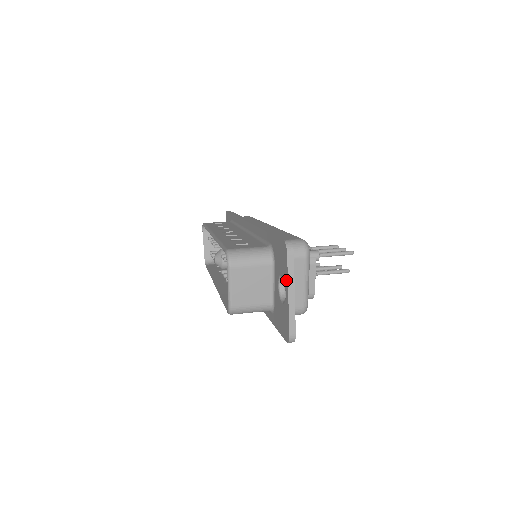
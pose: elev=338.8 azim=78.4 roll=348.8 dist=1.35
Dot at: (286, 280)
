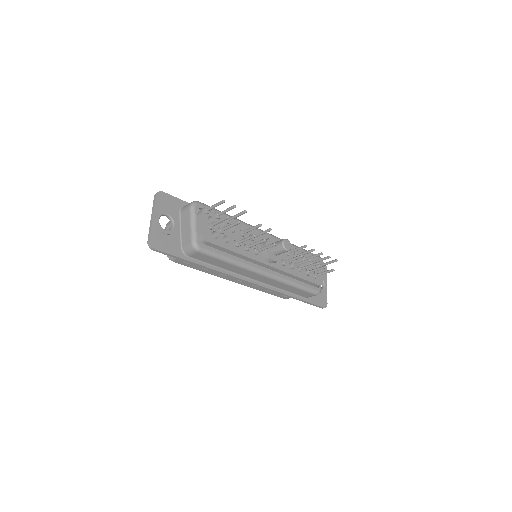
Dot at: (155, 212)
